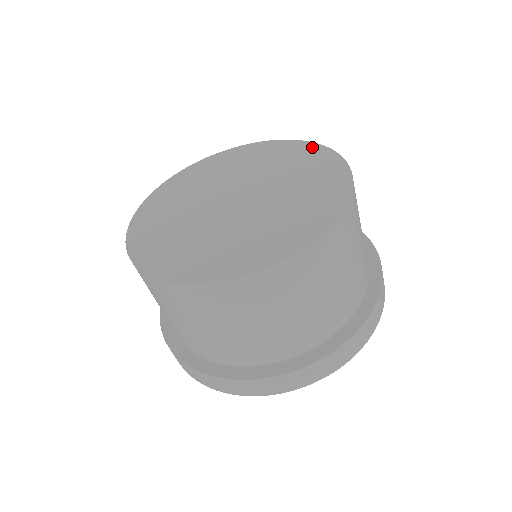
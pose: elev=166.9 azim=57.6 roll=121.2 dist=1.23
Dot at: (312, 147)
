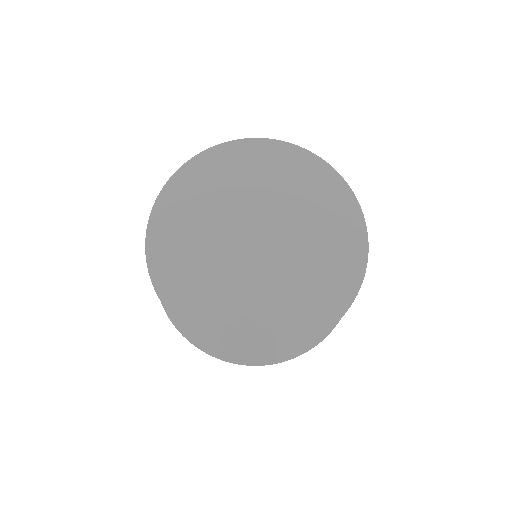
Dot at: (292, 151)
